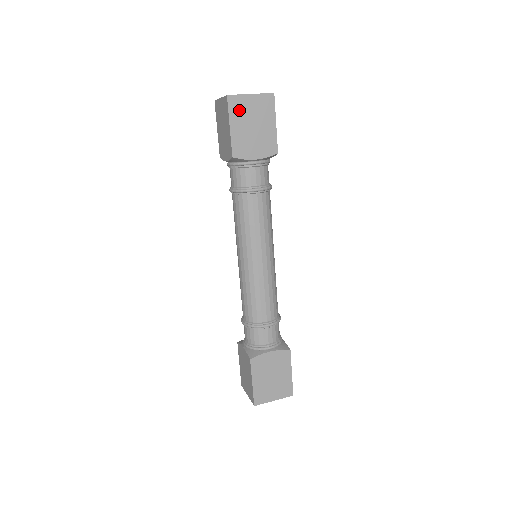
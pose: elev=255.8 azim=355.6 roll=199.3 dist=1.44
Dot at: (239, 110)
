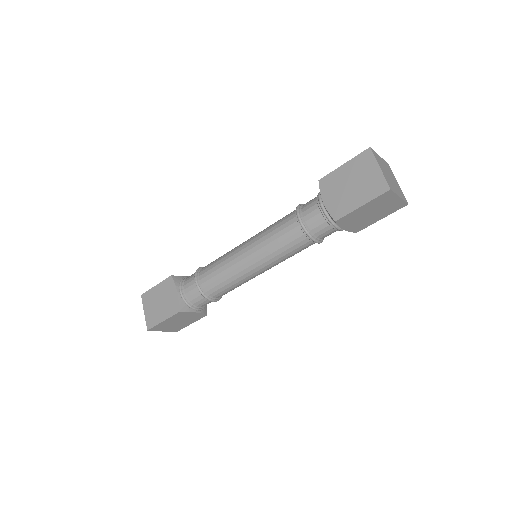
Dot at: (381, 201)
